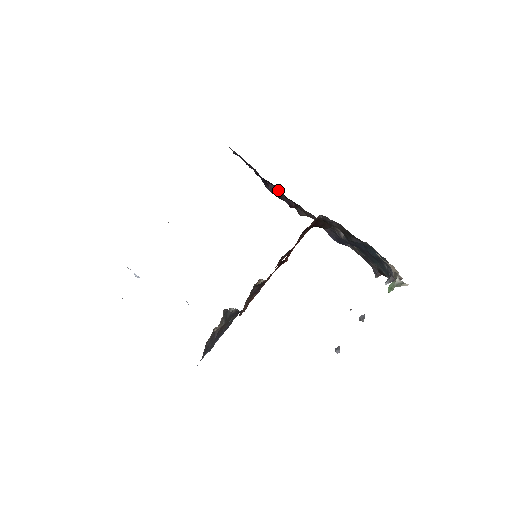
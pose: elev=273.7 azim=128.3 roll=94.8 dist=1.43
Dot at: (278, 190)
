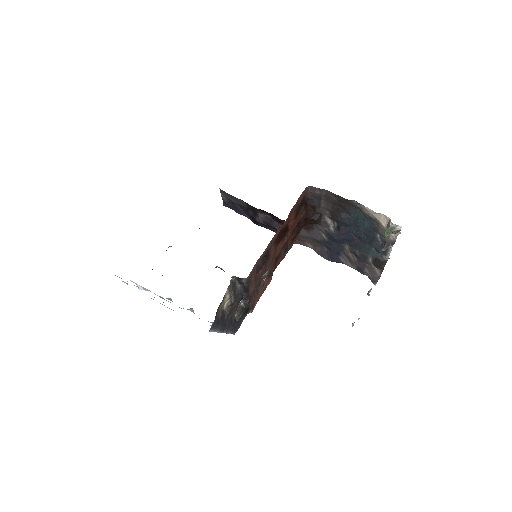
Dot at: (267, 217)
